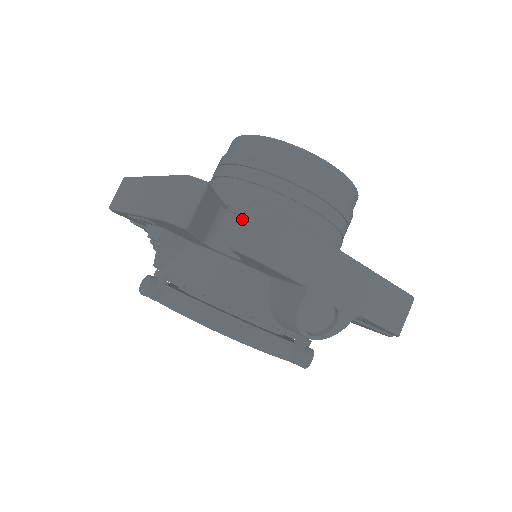
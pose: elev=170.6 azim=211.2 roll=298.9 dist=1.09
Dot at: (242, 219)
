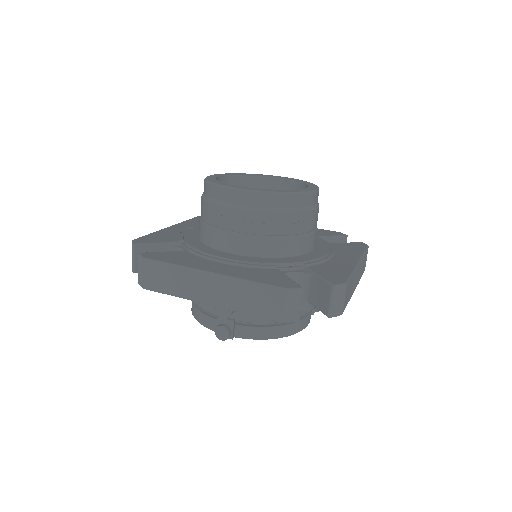
Dot at: (291, 272)
